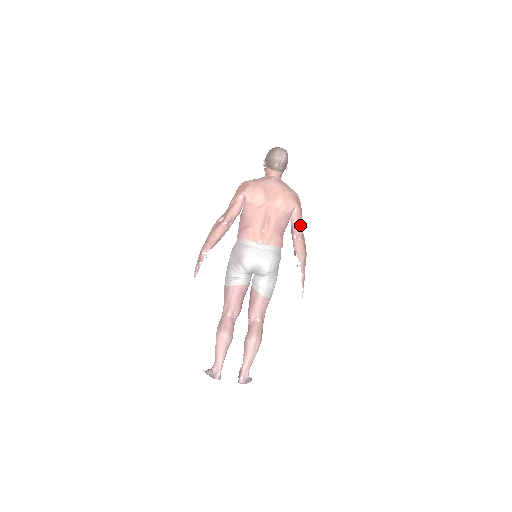
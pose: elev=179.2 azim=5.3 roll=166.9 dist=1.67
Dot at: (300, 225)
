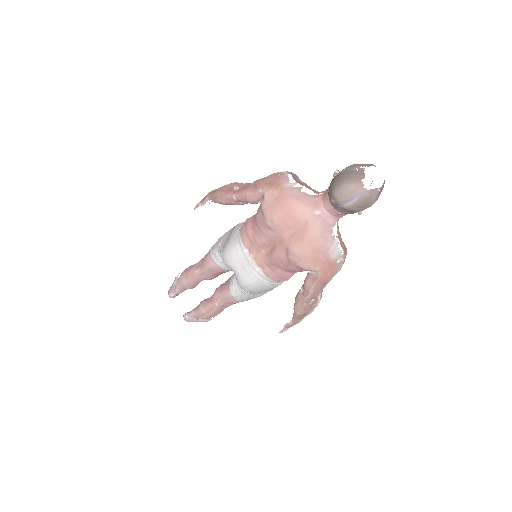
Dot at: (313, 289)
